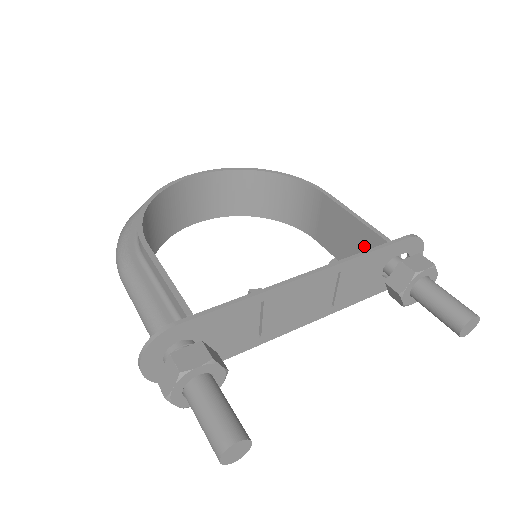
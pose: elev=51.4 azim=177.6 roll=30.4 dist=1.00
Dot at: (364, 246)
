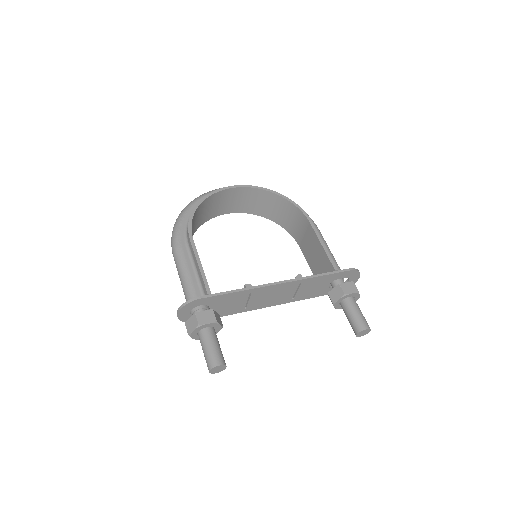
Dot at: (324, 266)
